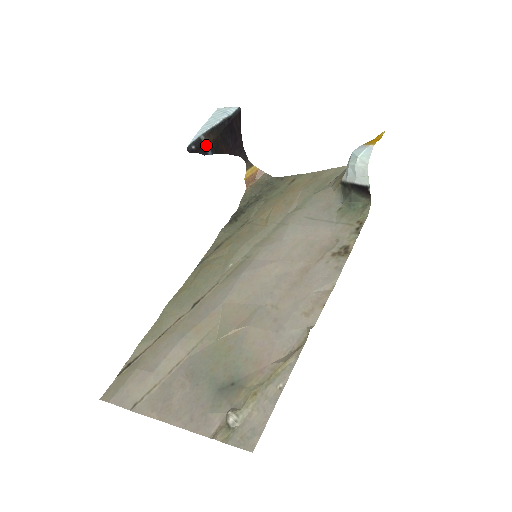
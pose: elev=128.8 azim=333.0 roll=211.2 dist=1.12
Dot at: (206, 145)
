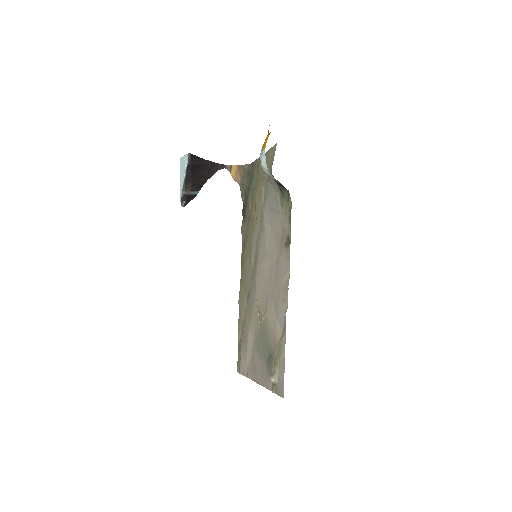
Dot at: (190, 193)
